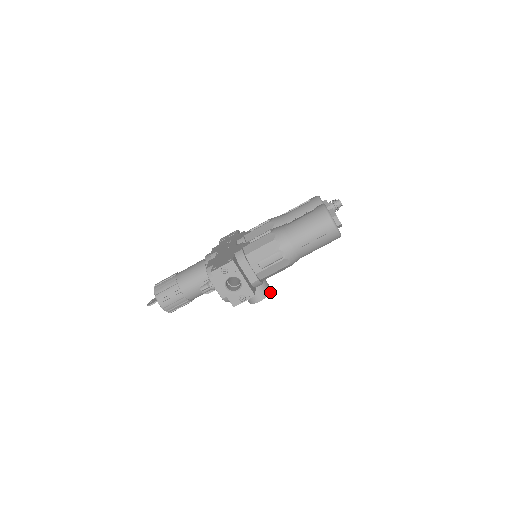
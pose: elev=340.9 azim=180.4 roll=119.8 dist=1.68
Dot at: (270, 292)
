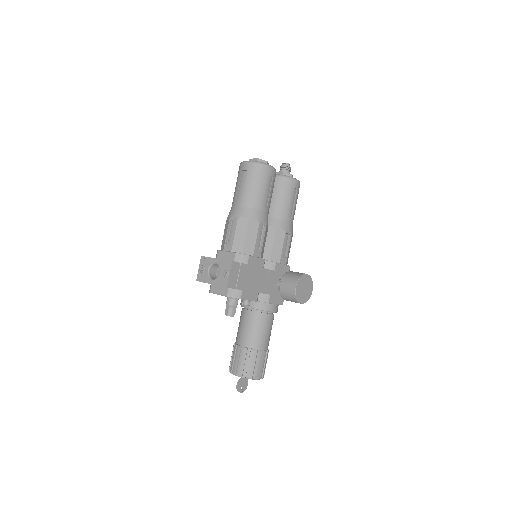
Dot at: (302, 275)
